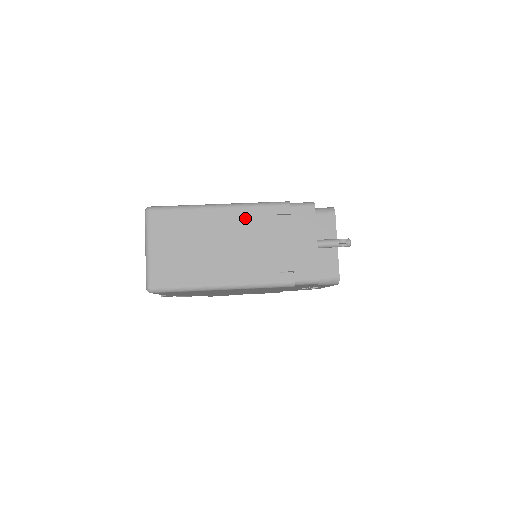
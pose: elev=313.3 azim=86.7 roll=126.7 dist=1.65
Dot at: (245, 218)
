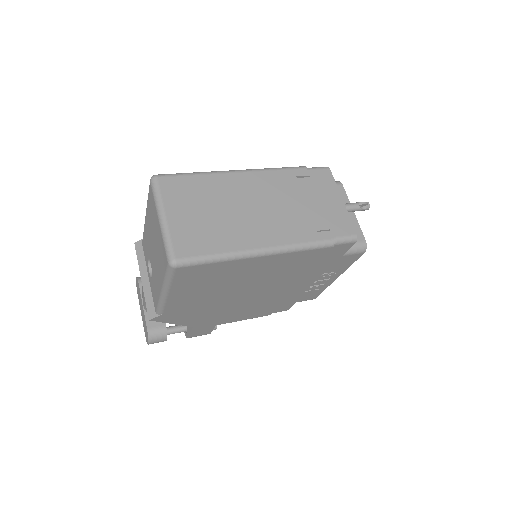
Dot at: (266, 181)
